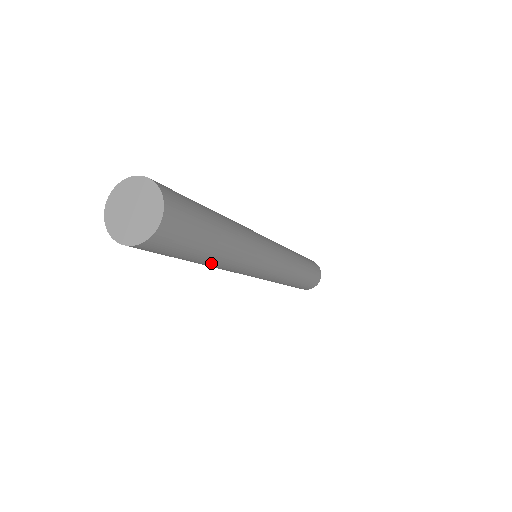
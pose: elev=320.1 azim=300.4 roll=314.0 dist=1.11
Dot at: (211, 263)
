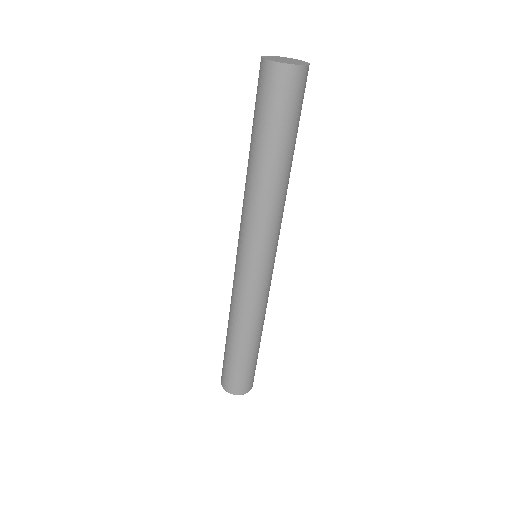
Dot at: (272, 170)
